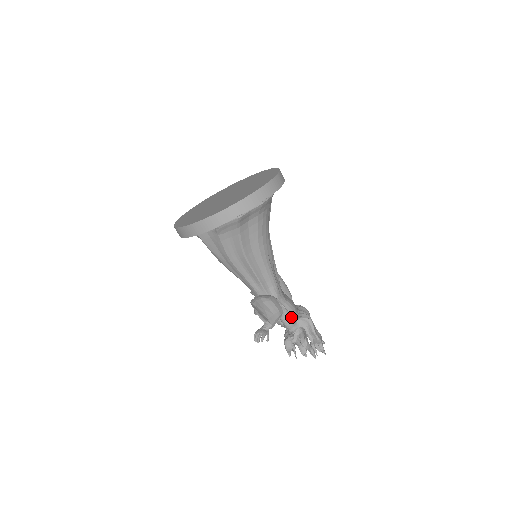
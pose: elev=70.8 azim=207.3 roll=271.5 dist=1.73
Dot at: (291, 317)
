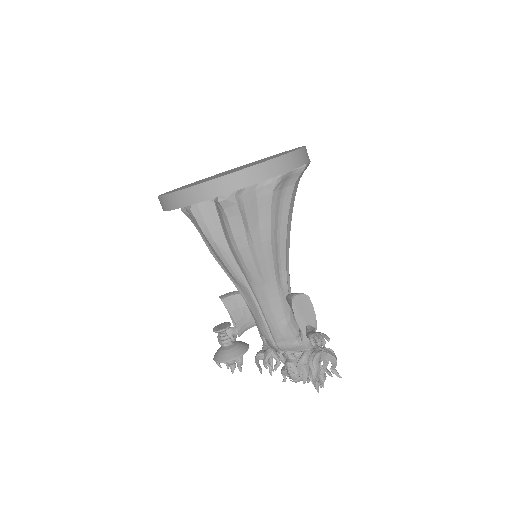
Dot at: occluded
